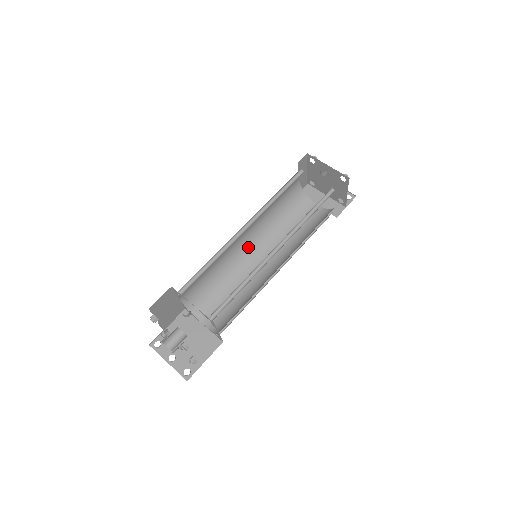
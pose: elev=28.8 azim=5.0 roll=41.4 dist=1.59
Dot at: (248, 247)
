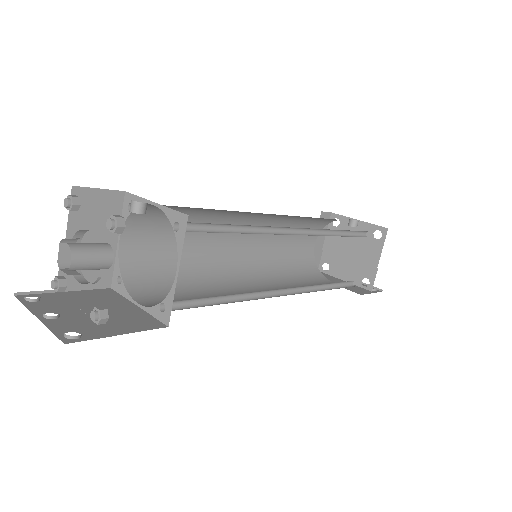
Dot at: (239, 268)
